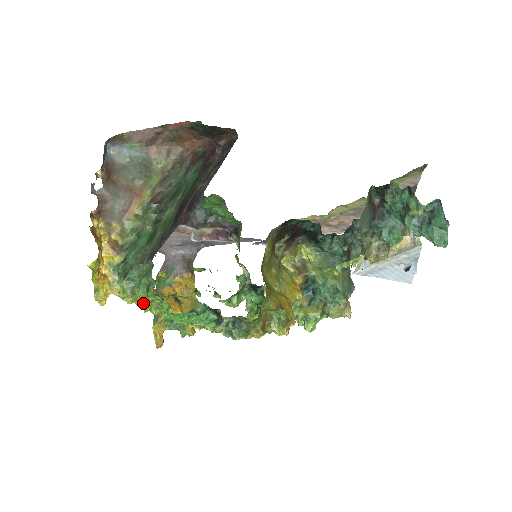
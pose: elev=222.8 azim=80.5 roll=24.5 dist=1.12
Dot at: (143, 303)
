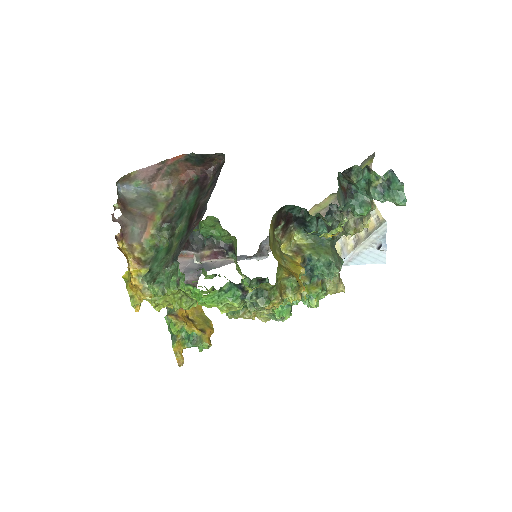
Dot at: (172, 303)
